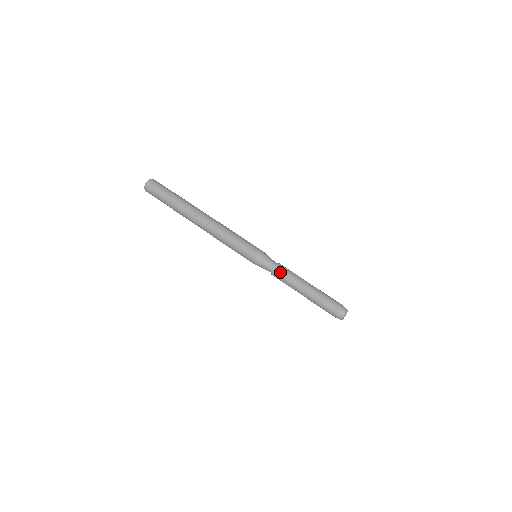
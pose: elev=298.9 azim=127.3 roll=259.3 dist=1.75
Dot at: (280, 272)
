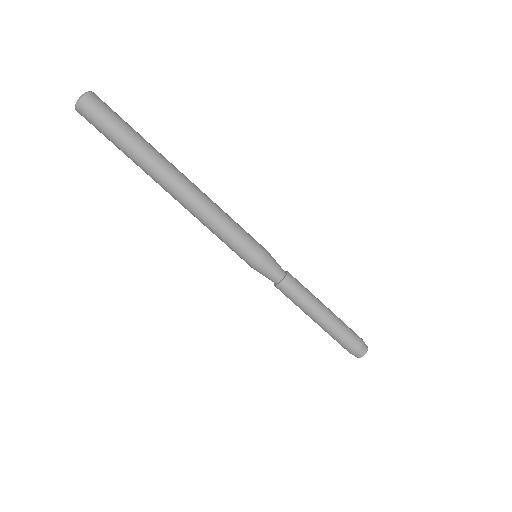
Dot at: (294, 284)
